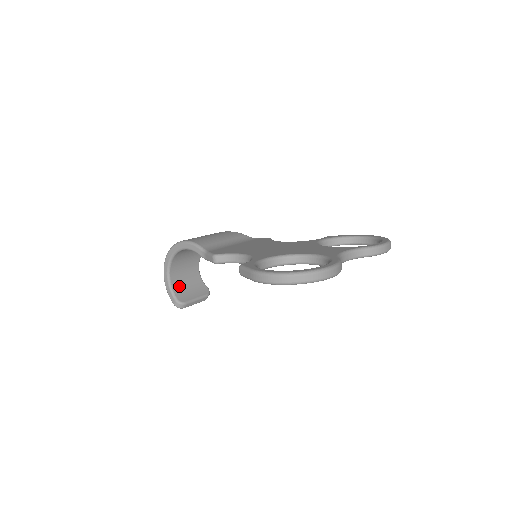
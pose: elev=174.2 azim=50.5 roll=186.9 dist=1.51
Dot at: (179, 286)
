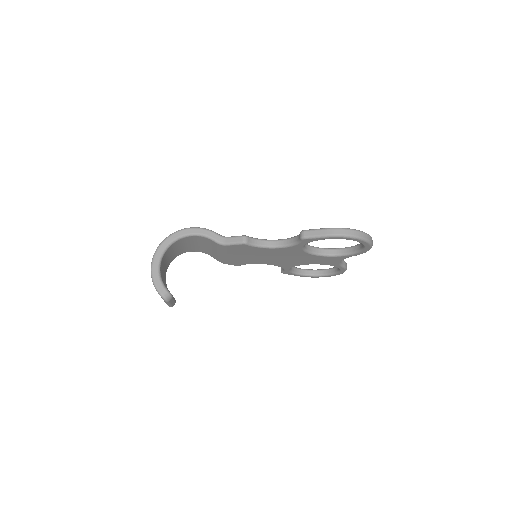
Dot at: (162, 279)
